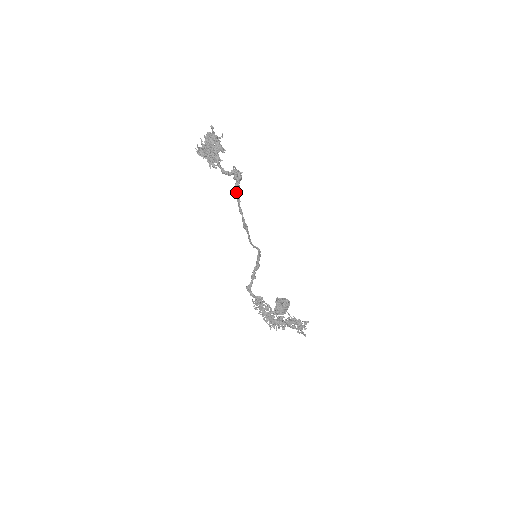
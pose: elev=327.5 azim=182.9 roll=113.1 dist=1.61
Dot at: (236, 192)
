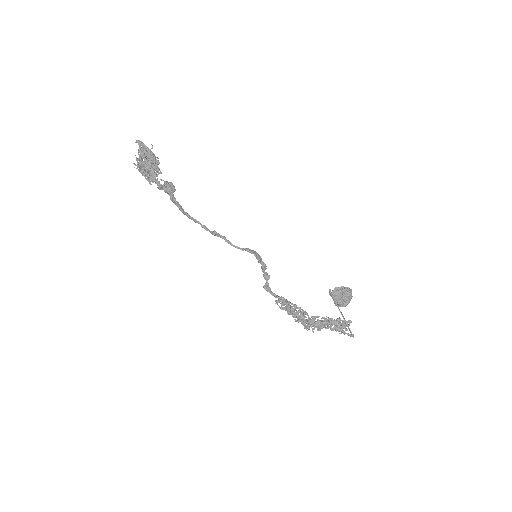
Dot at: (176, 204)
